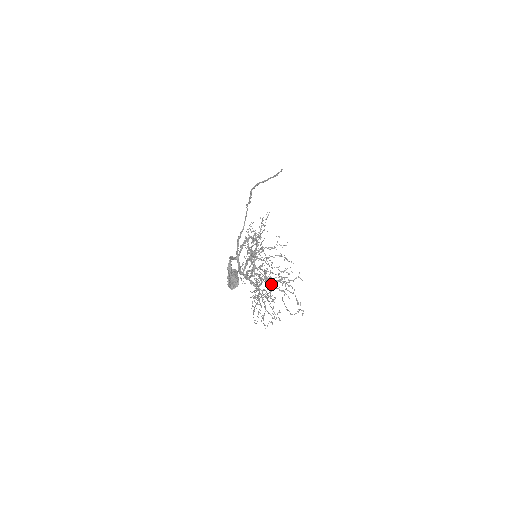
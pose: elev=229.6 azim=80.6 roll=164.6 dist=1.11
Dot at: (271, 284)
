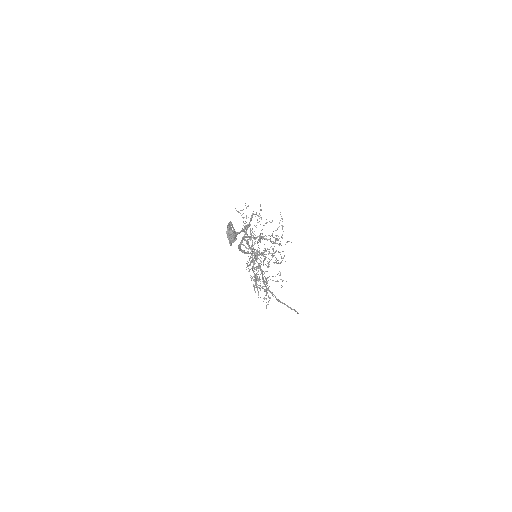
Dot at: (267, 271)
